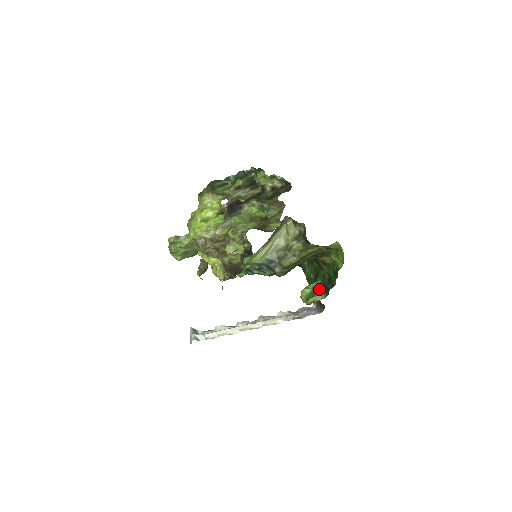
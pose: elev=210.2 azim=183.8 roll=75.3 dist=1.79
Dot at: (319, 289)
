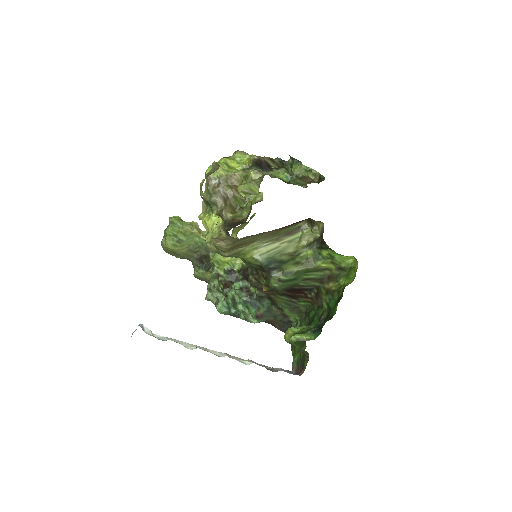
Dot at: (310, 329)
